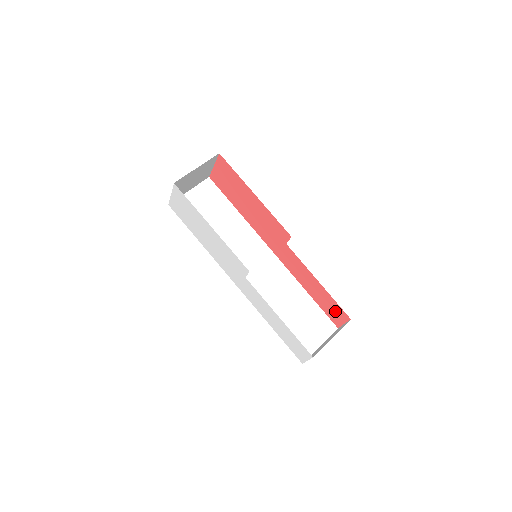
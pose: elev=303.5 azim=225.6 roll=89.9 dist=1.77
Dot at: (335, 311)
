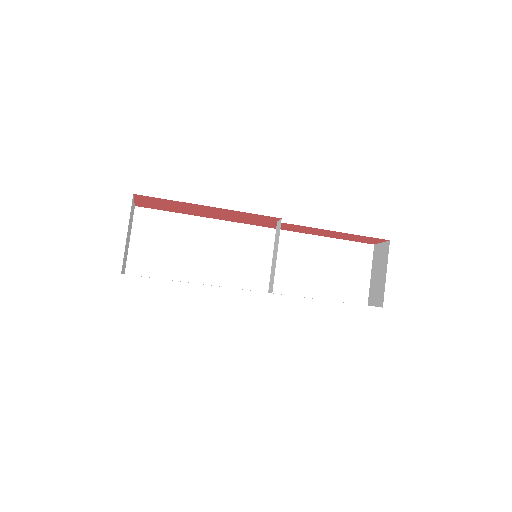
Dot at: (366, 239)
